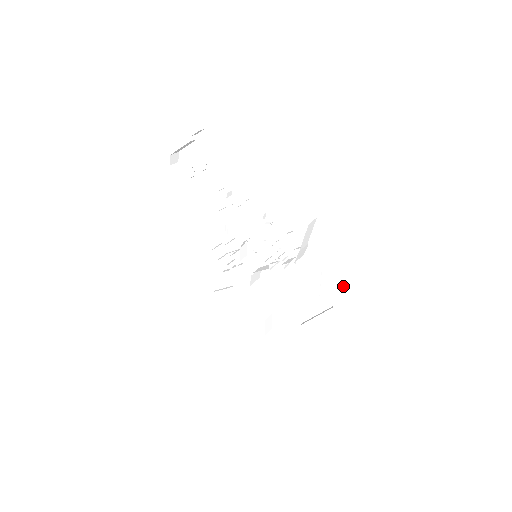
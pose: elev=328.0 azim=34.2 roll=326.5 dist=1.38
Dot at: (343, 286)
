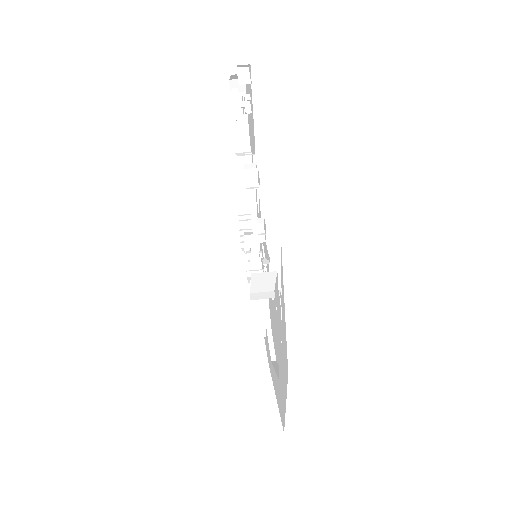
Dot at: (282, 372)
